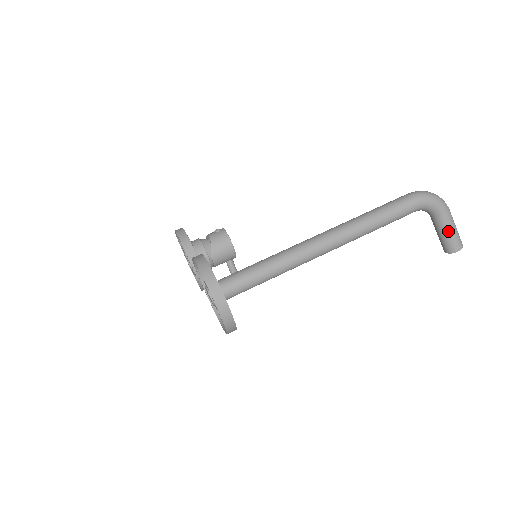
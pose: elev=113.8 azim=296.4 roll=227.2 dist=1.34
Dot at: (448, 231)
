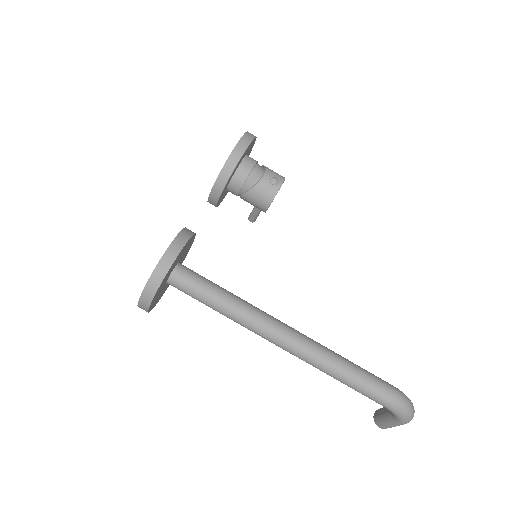
Dot at: (387, 422)
